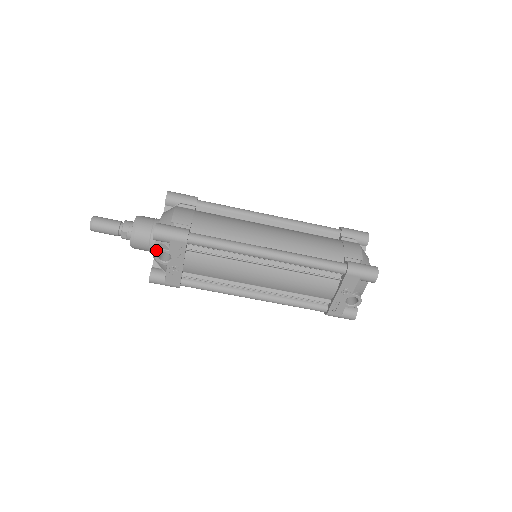
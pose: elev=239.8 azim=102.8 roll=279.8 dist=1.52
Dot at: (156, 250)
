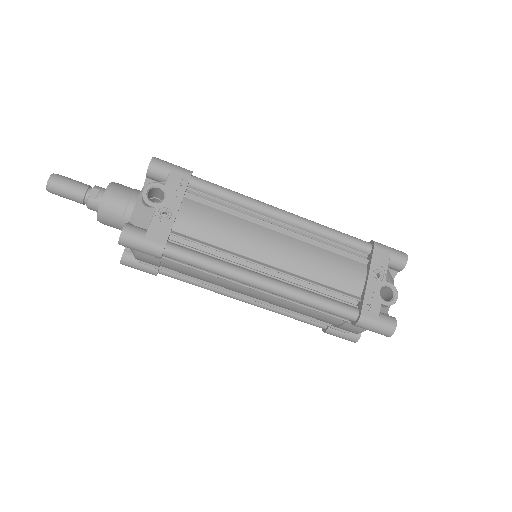
Dot at: (147, 185)
